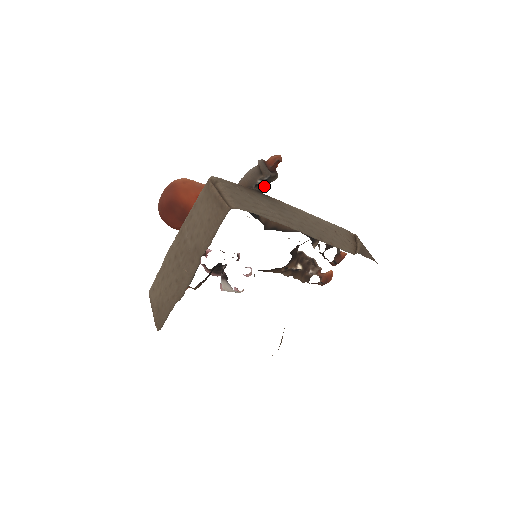
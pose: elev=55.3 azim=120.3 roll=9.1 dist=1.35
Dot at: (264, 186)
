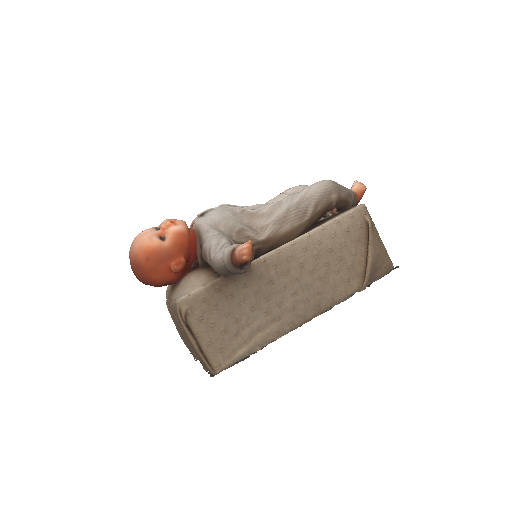
Dot at: occluded
